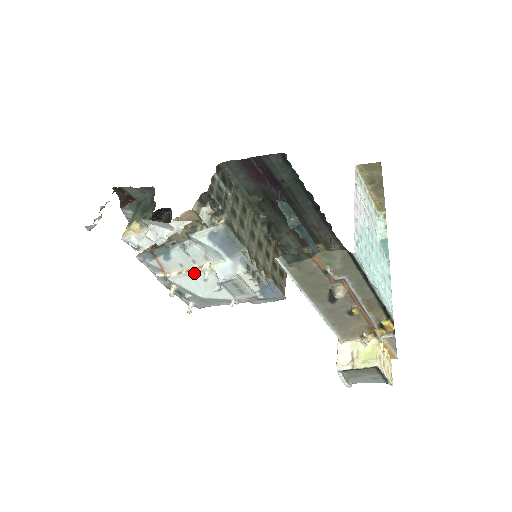
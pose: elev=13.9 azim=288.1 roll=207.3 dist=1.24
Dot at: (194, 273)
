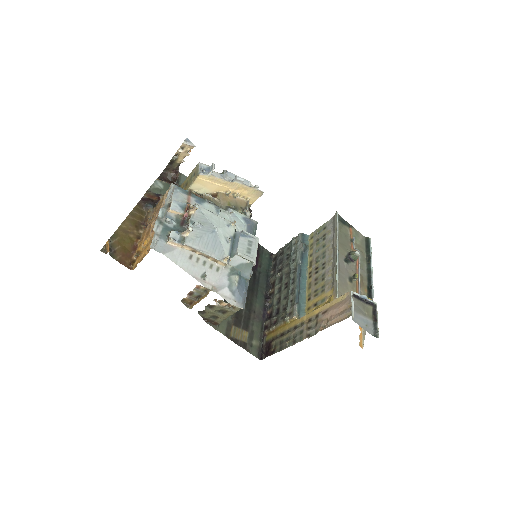
Dot at: (221, 217)
